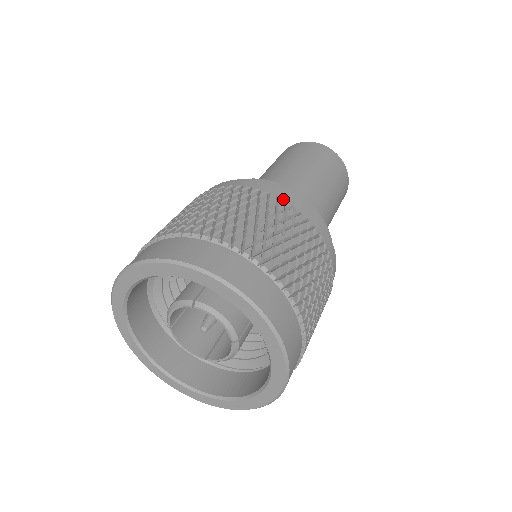
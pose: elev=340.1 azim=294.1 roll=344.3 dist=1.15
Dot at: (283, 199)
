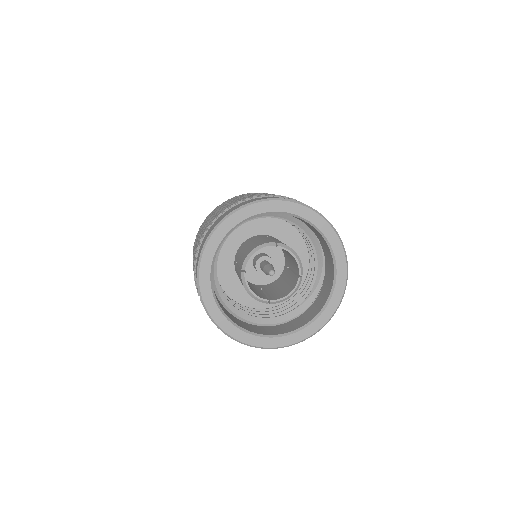
Dot at: occluded
